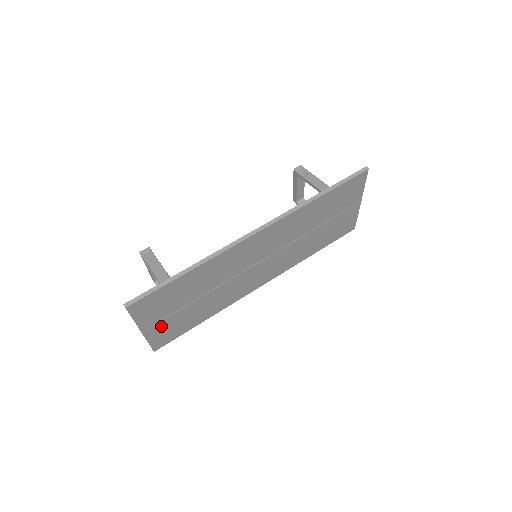
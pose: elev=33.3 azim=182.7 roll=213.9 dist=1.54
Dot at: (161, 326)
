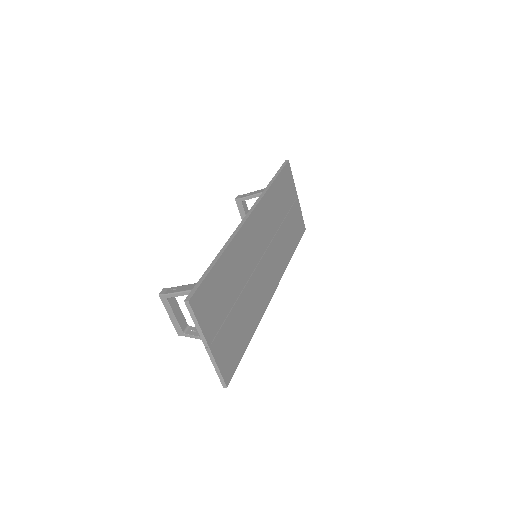
Dot at: (221, 341)
